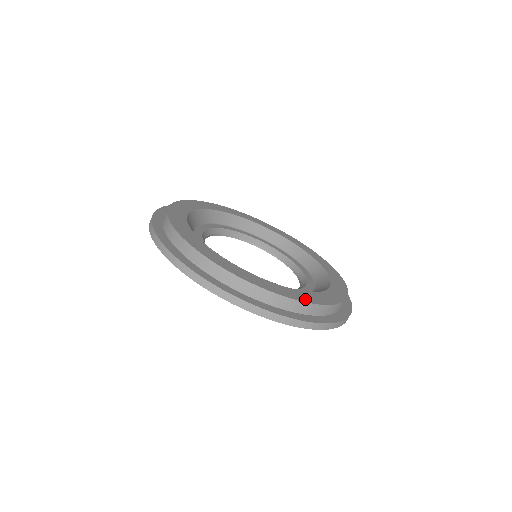
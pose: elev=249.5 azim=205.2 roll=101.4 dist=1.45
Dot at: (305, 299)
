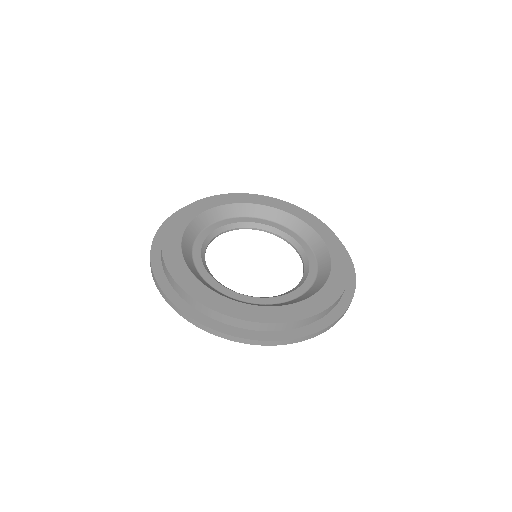
Dot at: (210, 303)
